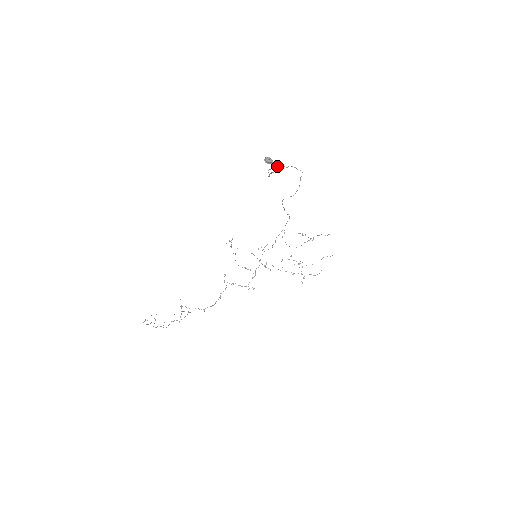
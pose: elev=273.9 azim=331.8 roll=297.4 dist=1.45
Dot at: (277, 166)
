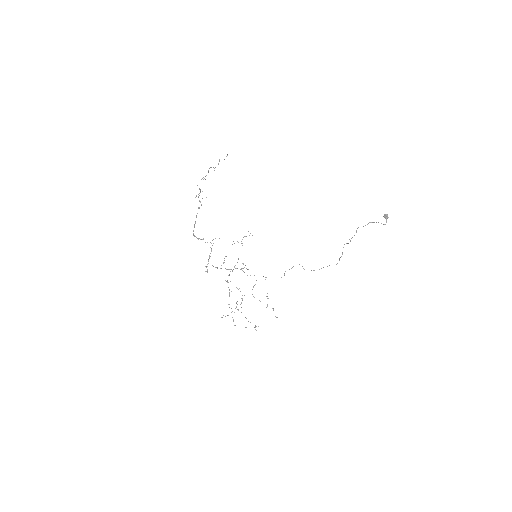
Dot at: occluded
